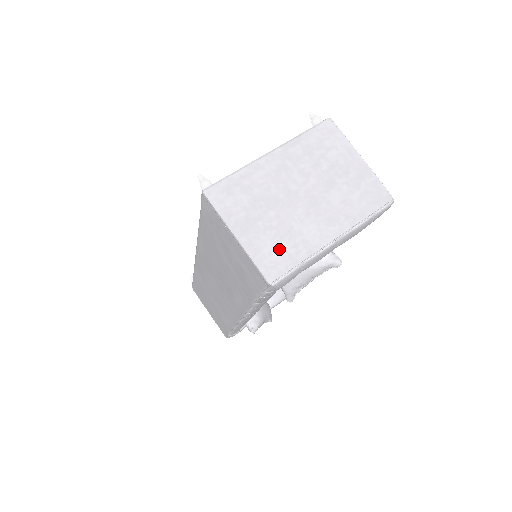
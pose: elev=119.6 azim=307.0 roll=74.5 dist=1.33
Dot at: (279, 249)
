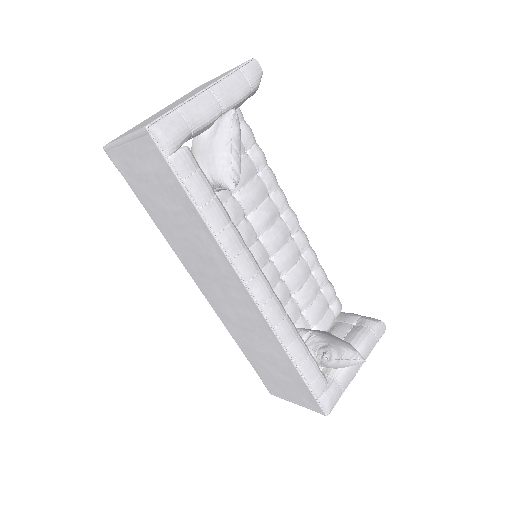
Dot at: occluded
